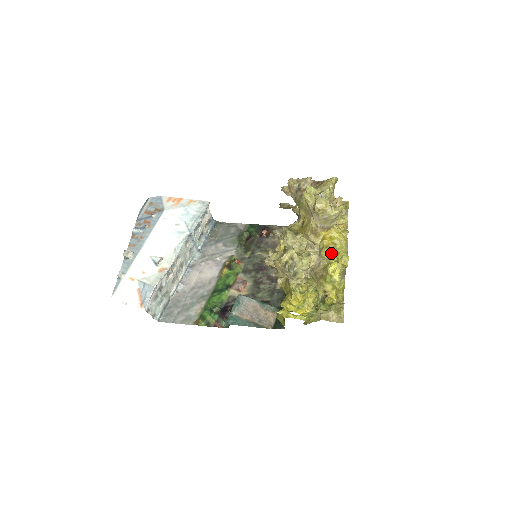
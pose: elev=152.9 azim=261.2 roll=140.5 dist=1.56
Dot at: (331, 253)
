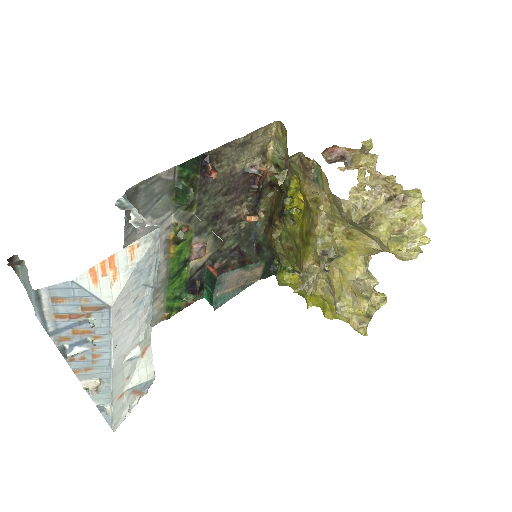
Dot at: occluded
